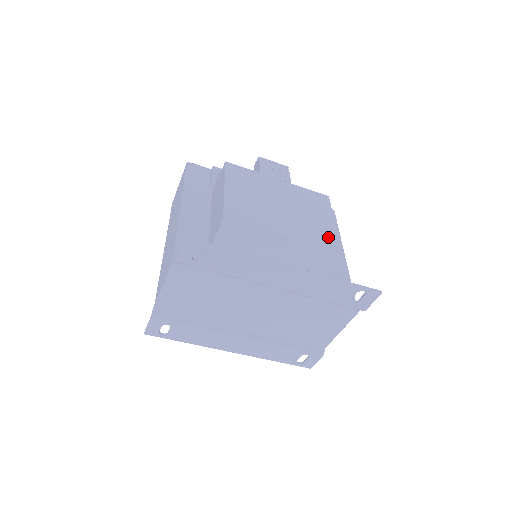
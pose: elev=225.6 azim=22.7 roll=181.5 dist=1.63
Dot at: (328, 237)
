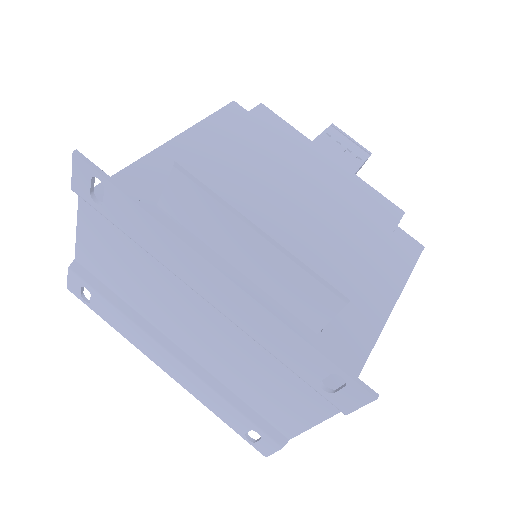
Dot at: (347, 264)
